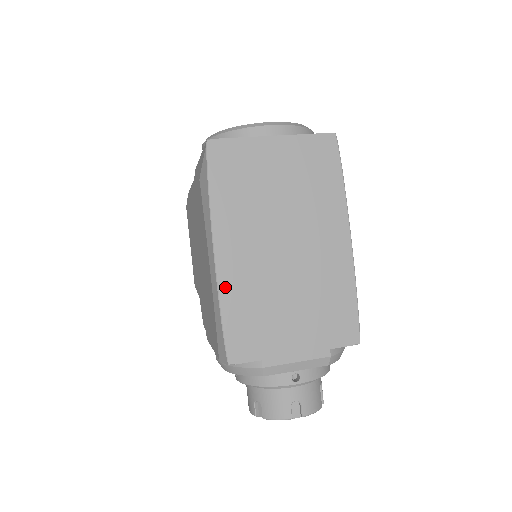
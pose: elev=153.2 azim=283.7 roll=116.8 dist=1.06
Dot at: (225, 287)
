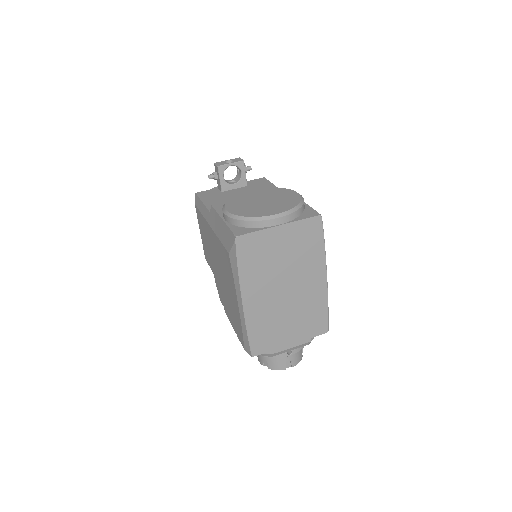
Dot at: (249, 319)
